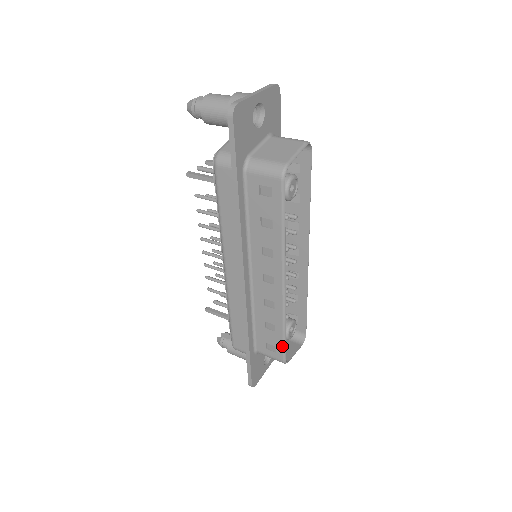
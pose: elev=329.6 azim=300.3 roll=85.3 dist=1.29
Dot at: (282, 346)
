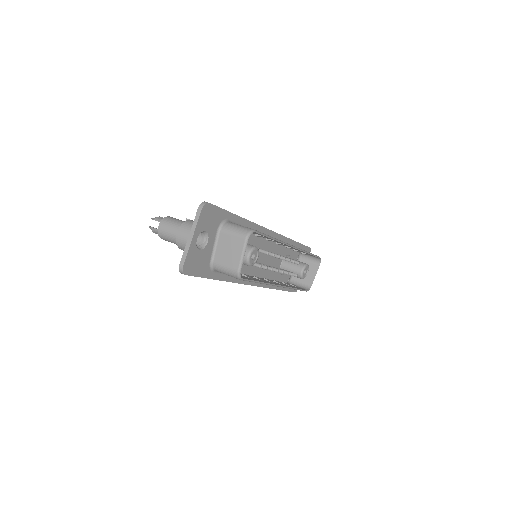
Dot at: (300, 290)
